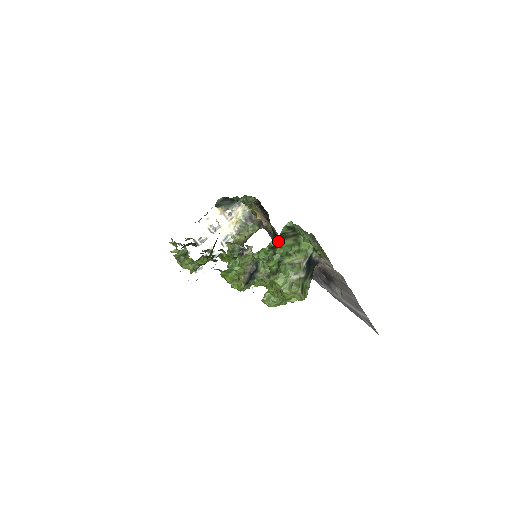
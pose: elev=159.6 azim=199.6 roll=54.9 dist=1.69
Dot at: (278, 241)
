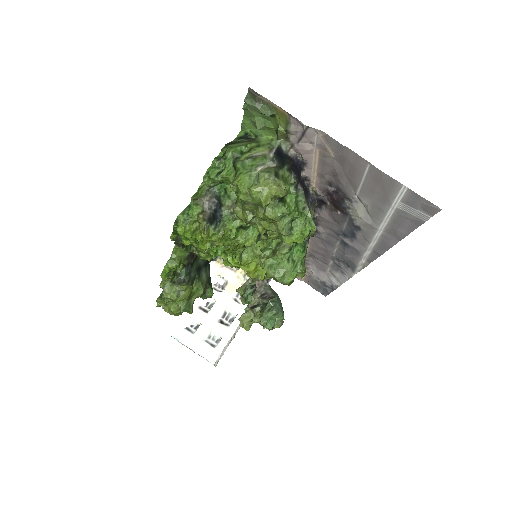
Dot at: (226, 147)
